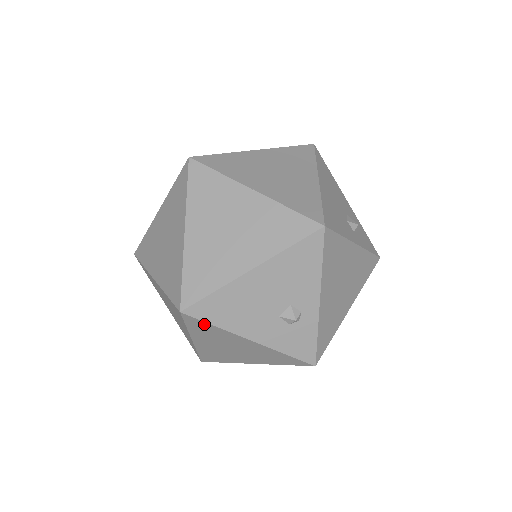
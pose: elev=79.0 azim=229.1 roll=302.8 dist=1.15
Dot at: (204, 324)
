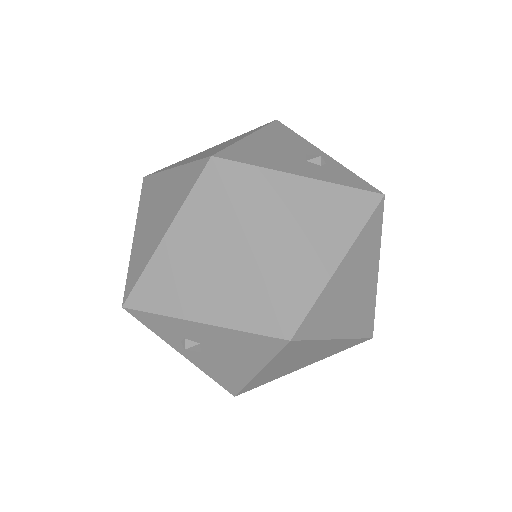
Dot at: (244, 171)
